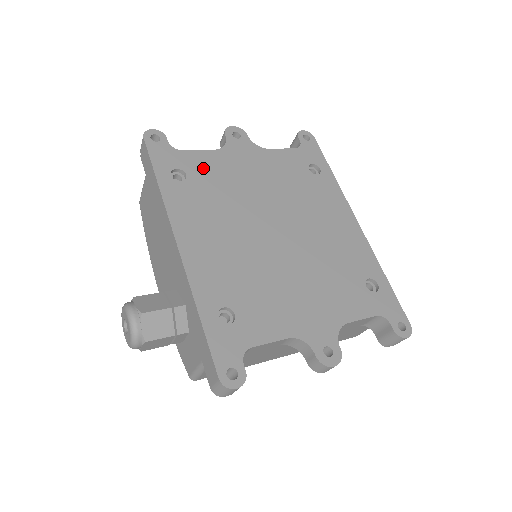
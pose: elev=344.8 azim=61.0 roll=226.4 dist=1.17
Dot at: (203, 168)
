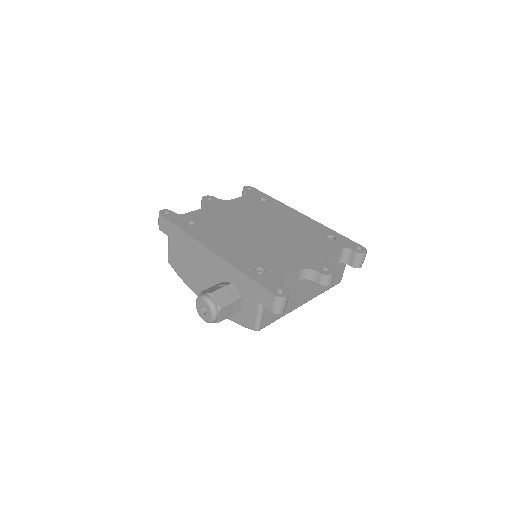
Dot at: (202, 217)
